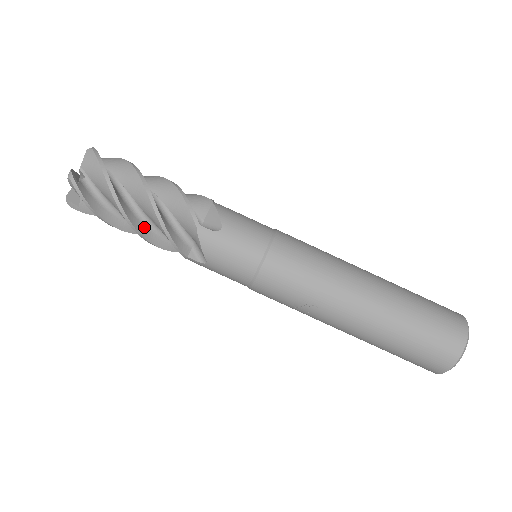
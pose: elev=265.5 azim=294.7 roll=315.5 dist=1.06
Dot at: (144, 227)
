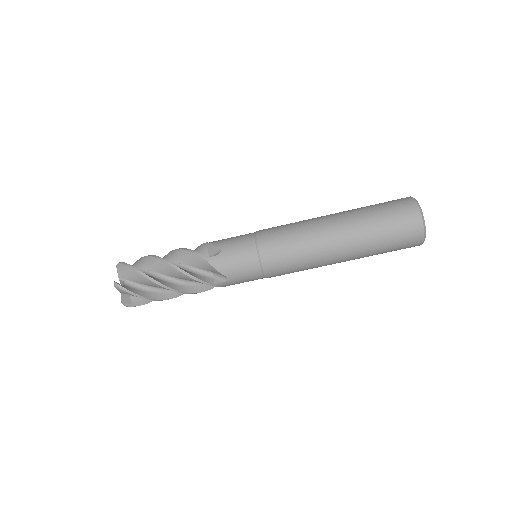
Dot at: occluded
